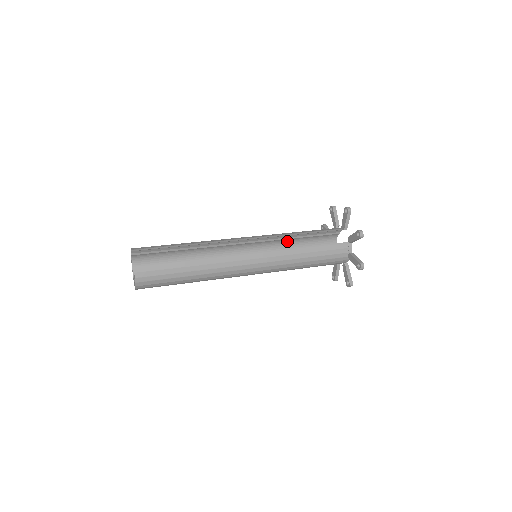
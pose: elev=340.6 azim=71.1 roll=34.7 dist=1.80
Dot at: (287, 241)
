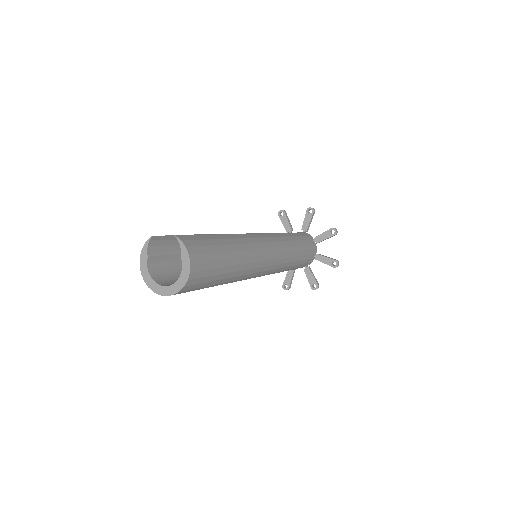
Dot at: occluded
